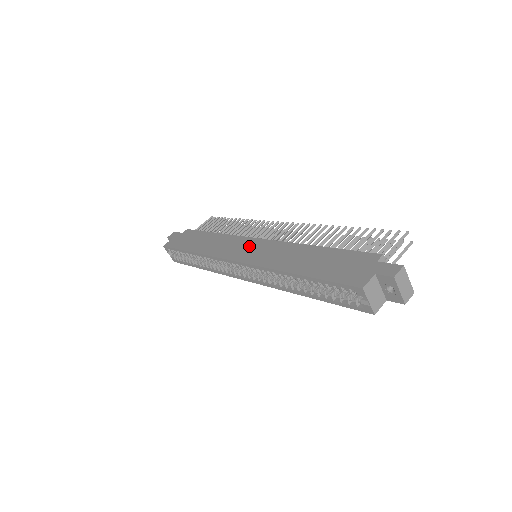
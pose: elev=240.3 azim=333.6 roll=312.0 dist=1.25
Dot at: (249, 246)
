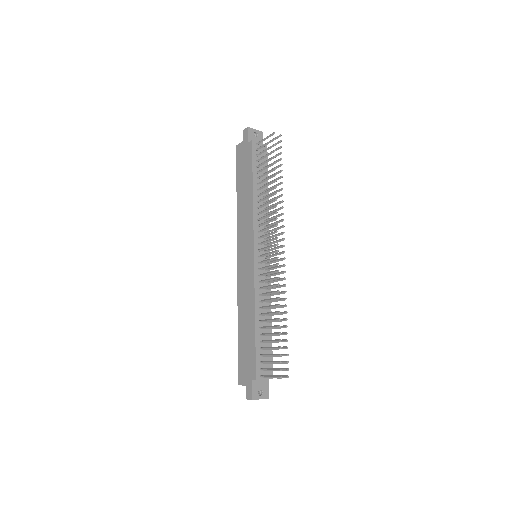
Dot at: (247, 254)
